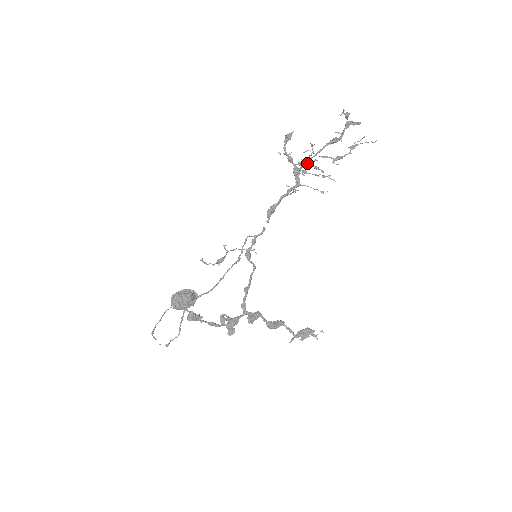
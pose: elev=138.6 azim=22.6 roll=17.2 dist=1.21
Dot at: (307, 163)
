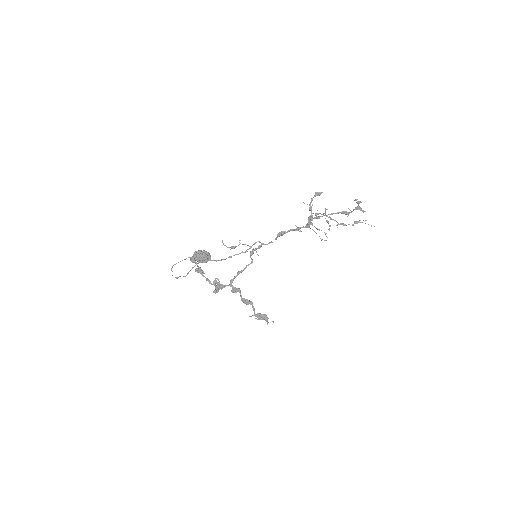
Dot at: (318, 218)
